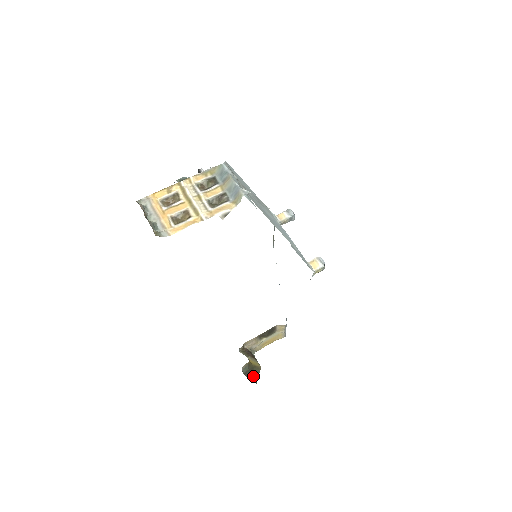
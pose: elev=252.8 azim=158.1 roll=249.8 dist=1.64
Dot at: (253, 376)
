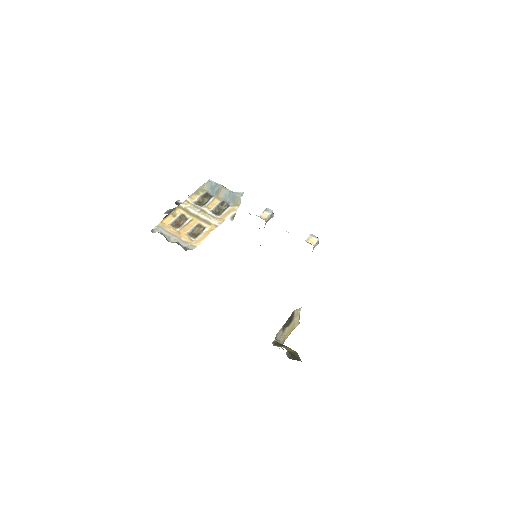
Dot at: (297, 359)
